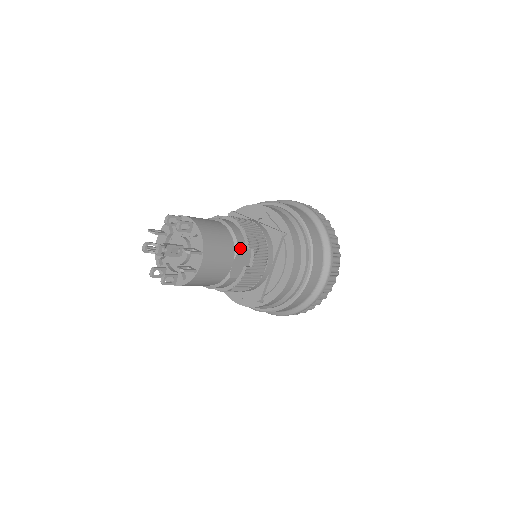
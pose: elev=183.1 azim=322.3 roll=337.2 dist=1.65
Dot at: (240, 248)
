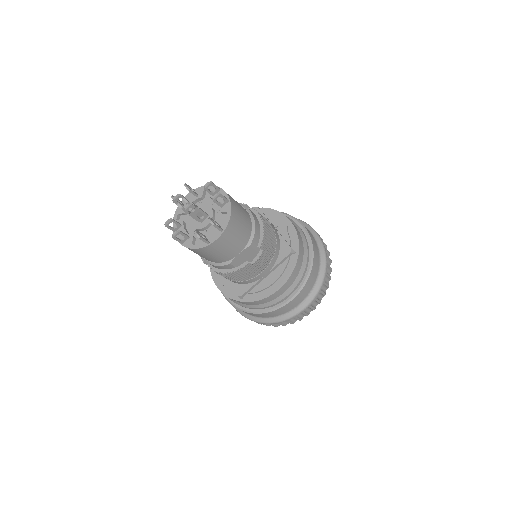
Dot at: (253, 244)
